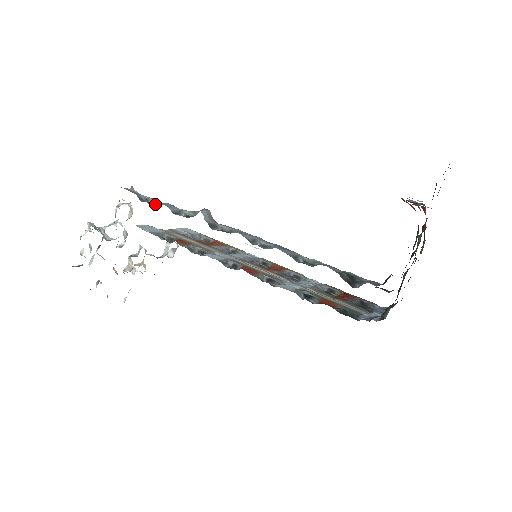
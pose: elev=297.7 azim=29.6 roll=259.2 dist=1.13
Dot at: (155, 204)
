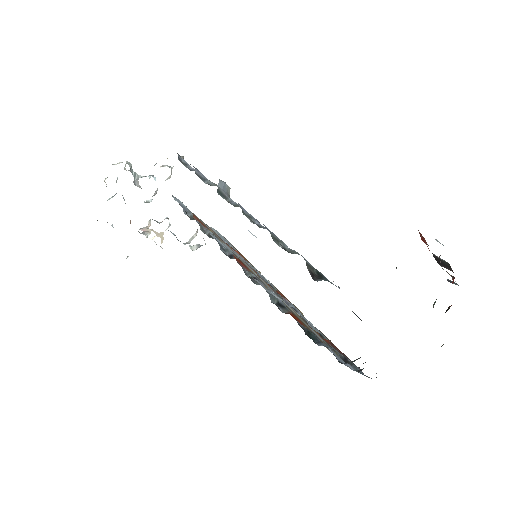
Dot at: (190, 169)
